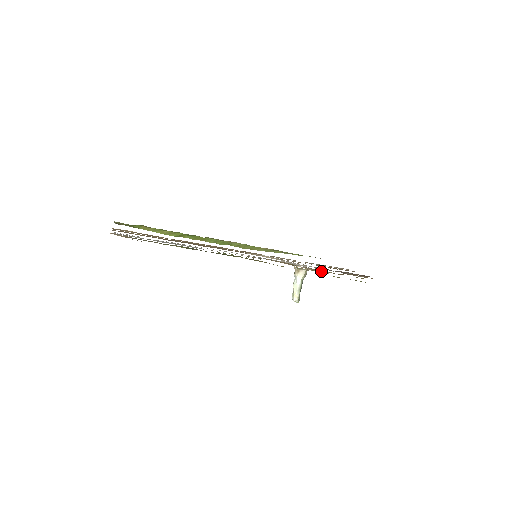
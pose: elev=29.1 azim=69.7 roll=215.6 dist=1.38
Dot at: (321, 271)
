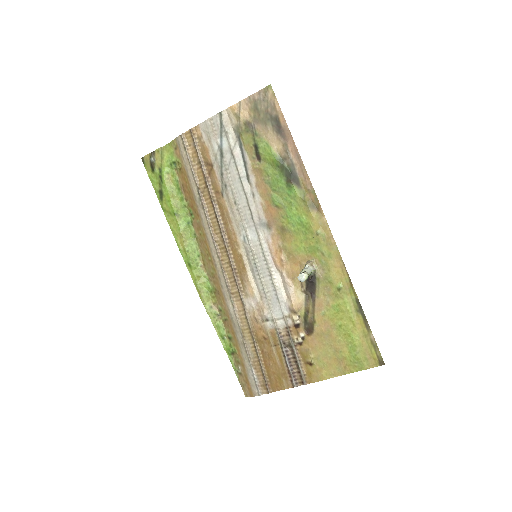
Dot at: (299, 309)
